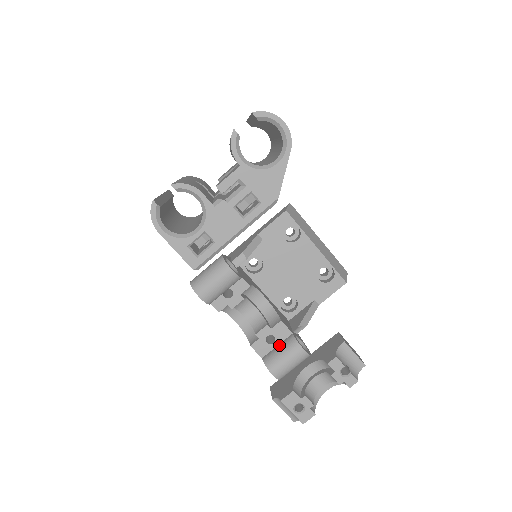
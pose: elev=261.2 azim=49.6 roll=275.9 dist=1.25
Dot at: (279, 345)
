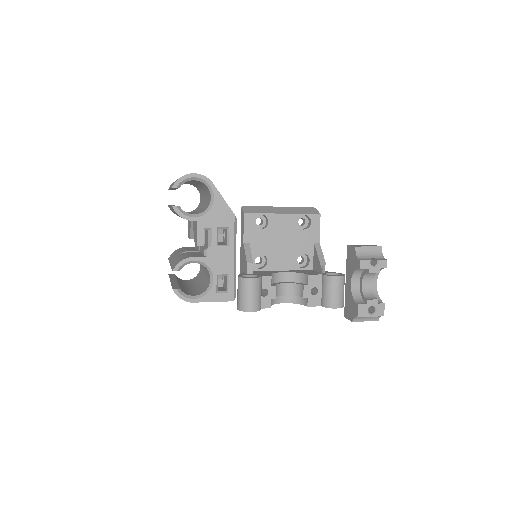
Dot at: (322, 289)
